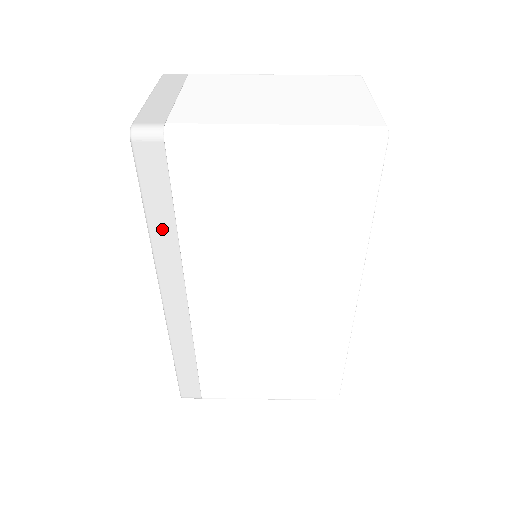
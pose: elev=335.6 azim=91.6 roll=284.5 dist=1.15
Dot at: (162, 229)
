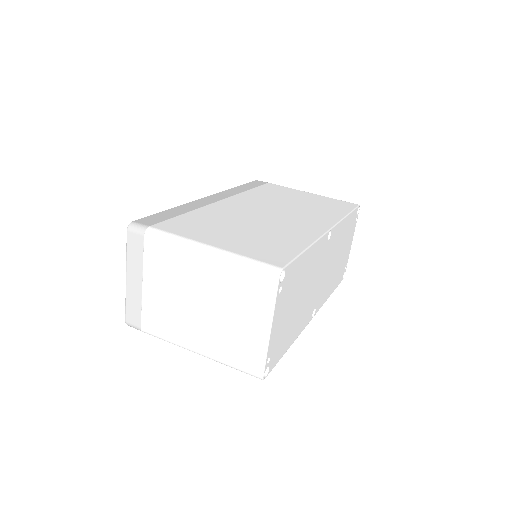
Dot at: occluded
